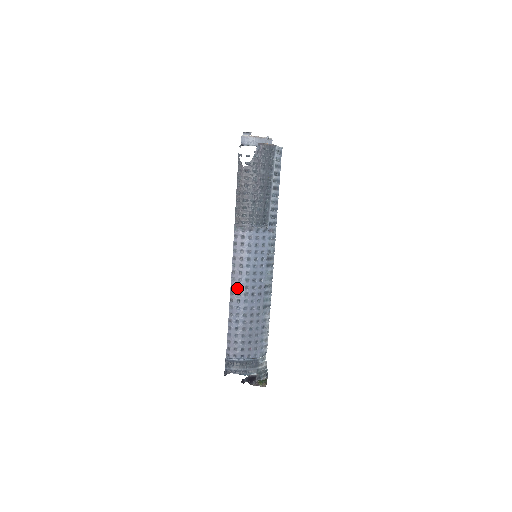
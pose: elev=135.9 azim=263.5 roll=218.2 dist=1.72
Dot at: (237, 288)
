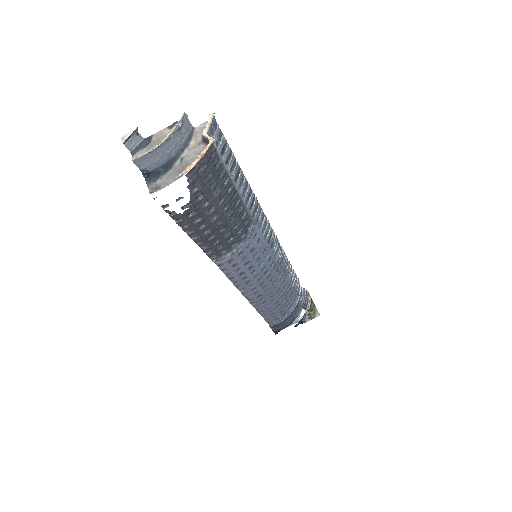
Dot at: (252, 292)
